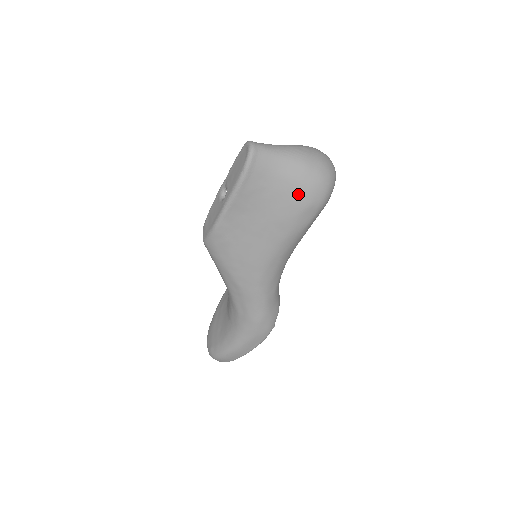
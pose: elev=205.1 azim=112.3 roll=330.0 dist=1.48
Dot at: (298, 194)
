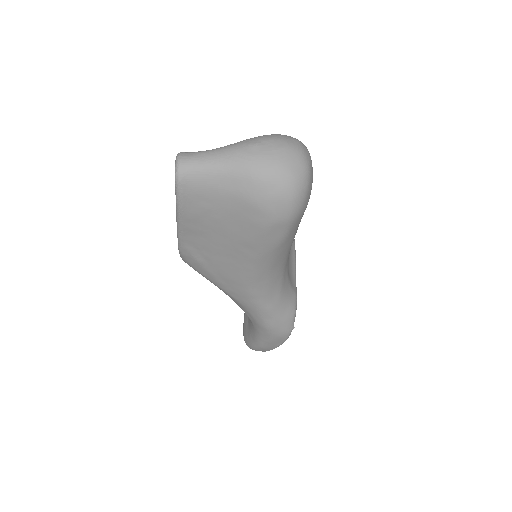
Dot at: (253, 212)
